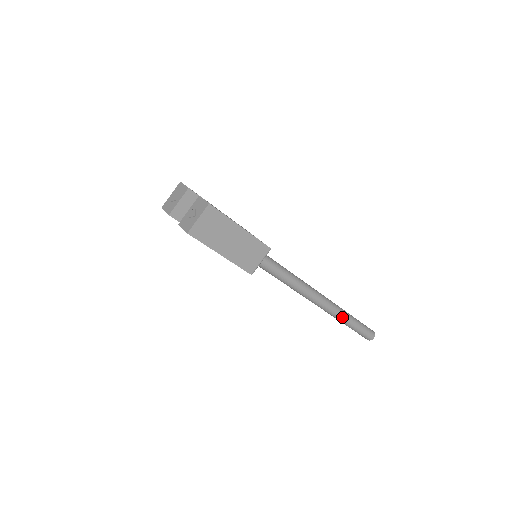
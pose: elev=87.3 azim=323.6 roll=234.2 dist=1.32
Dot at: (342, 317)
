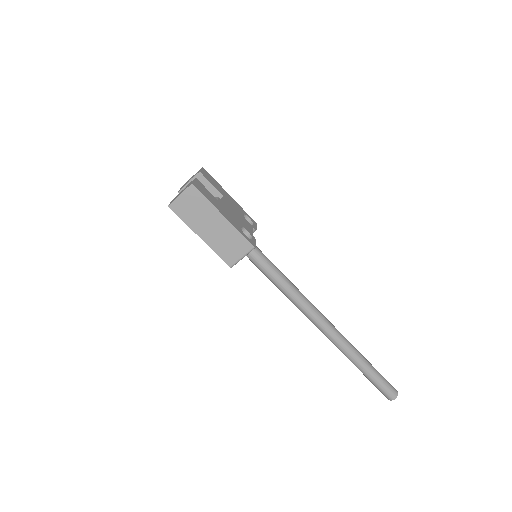
Dot at: (352, 357)
